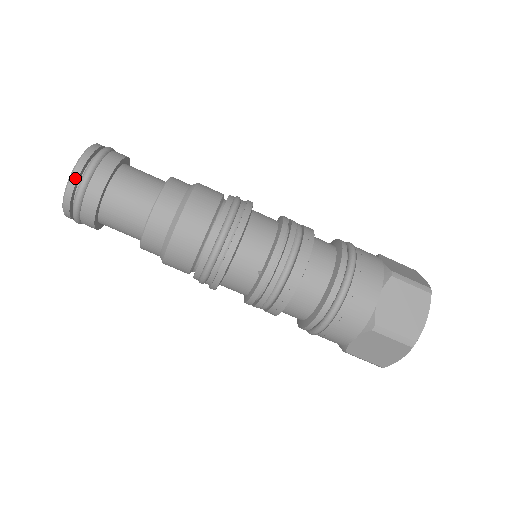
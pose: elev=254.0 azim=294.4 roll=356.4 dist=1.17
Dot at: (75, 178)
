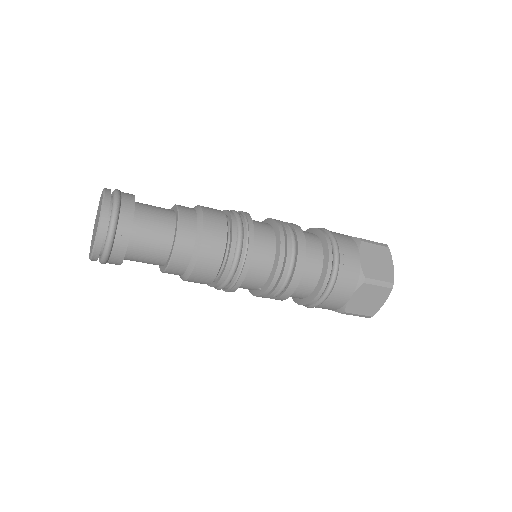
Dot at: (97, 253)
